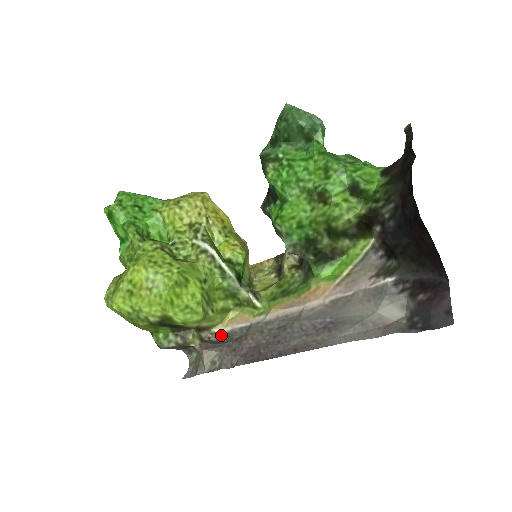
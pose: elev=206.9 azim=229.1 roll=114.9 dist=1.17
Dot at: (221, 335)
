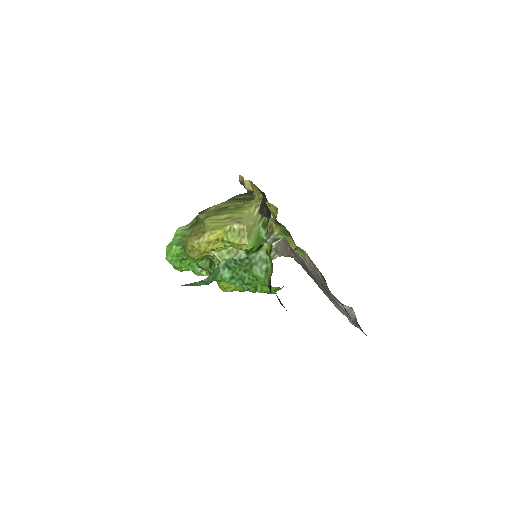
Dot at: occluded
